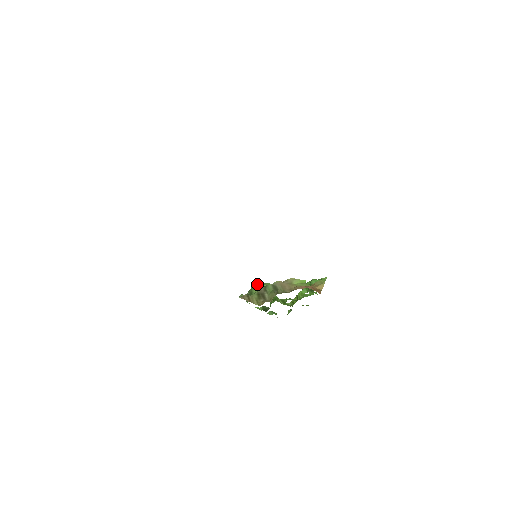
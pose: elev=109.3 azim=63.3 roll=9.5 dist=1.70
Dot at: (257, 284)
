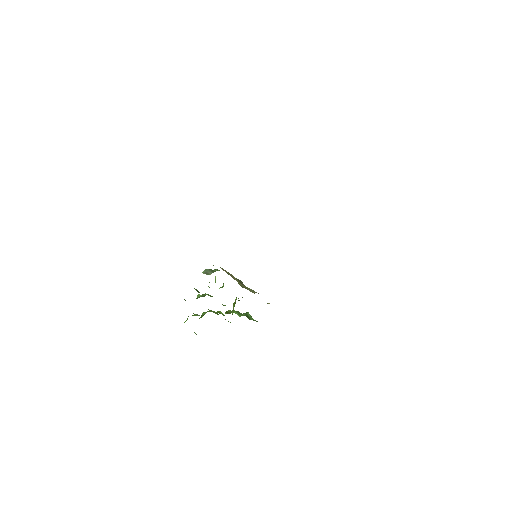
Dot at: occluded
